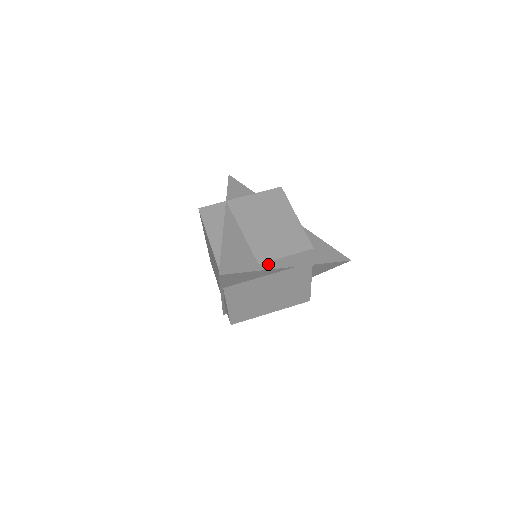
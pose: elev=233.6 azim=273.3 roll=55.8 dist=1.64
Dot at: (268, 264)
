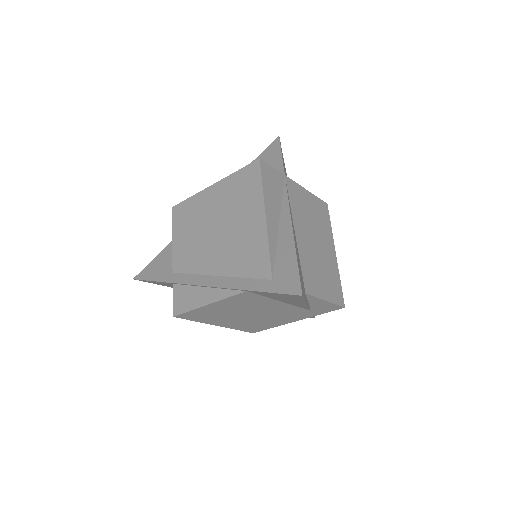
Dot at: (308, 297)
